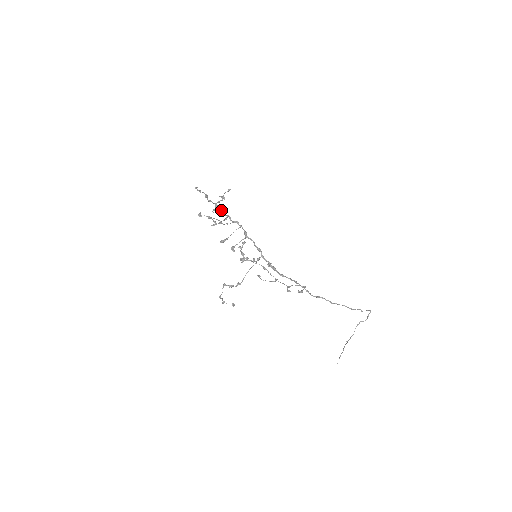
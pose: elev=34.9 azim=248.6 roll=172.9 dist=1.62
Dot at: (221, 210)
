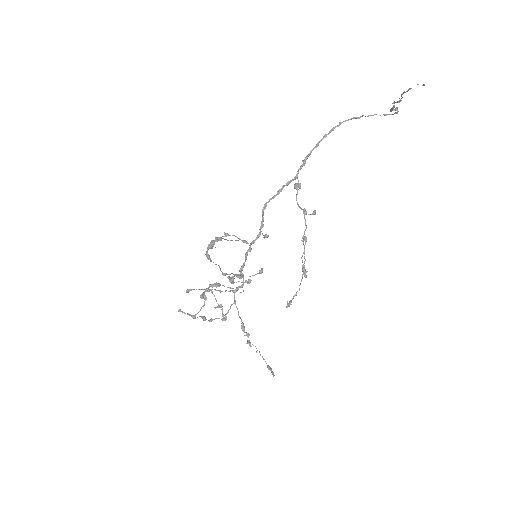
Dot at: (242, 327)
